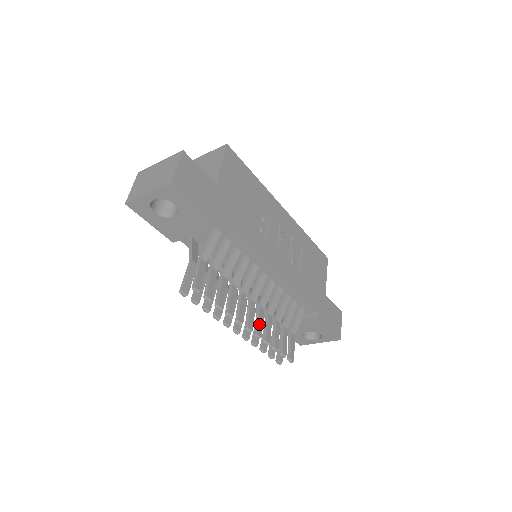
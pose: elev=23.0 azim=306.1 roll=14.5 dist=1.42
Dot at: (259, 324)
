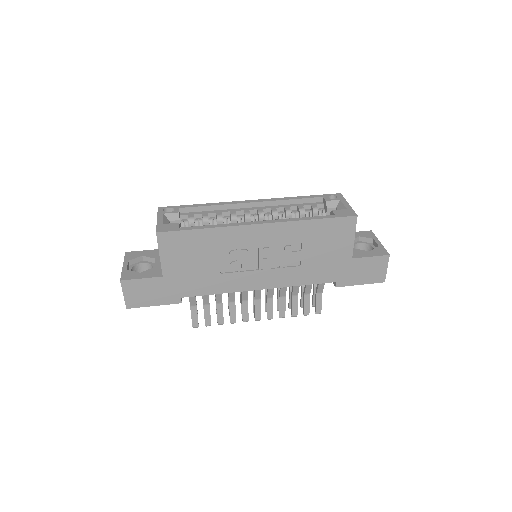
Dot at: (268, 311)
